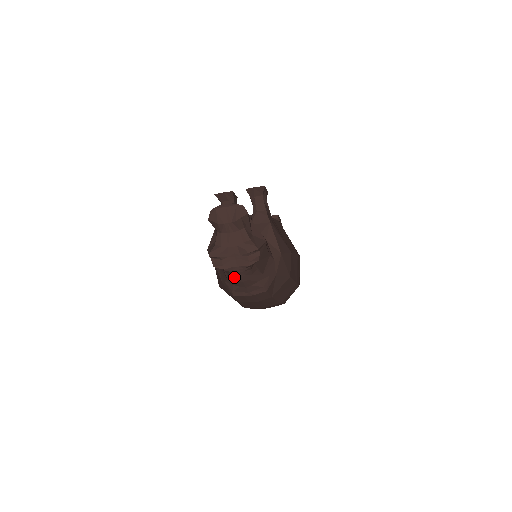
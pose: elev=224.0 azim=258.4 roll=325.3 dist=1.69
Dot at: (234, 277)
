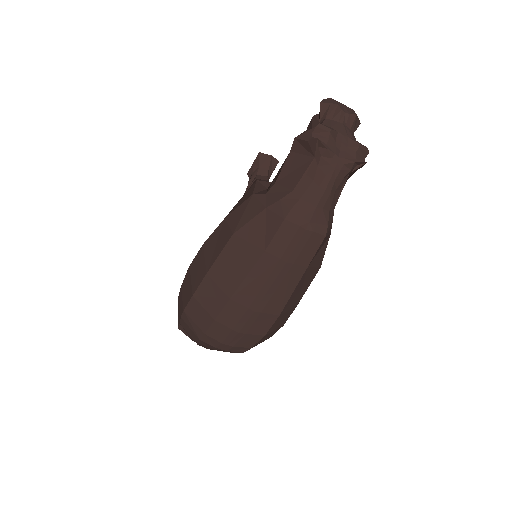
Dot at: (318, 178)
